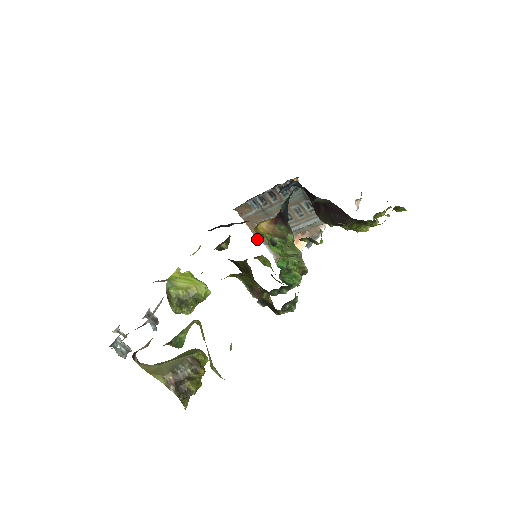
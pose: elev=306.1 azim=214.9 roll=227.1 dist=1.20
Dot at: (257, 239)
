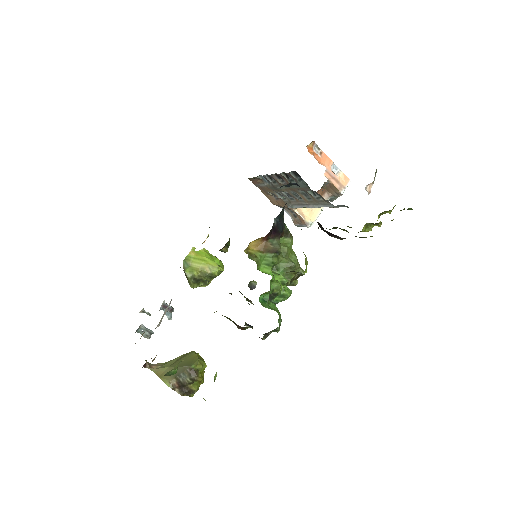
Dot at: (273, 204)
